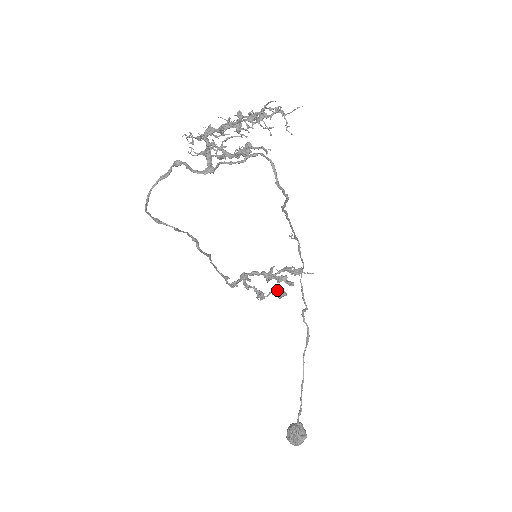
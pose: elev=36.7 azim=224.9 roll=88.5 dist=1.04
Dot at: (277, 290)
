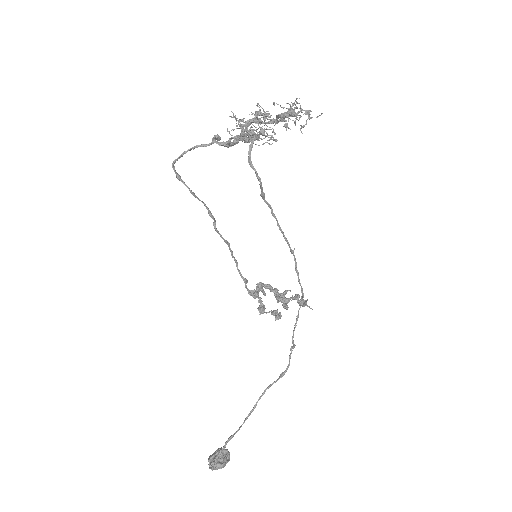
Dot at: occluded
